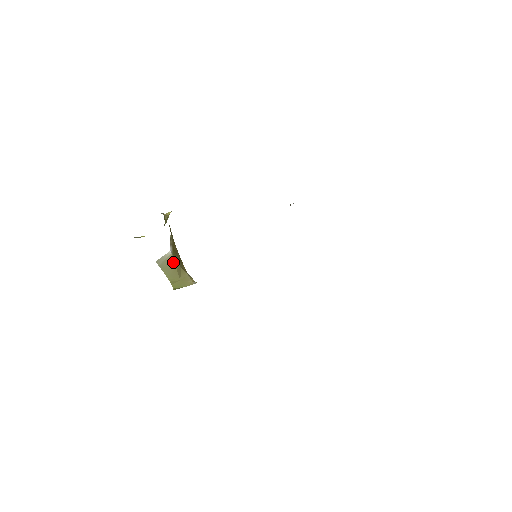
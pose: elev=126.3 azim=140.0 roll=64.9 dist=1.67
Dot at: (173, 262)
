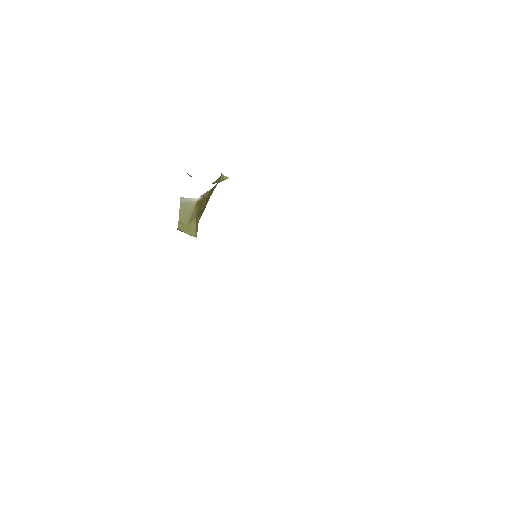
Dot at: (193, 208)
